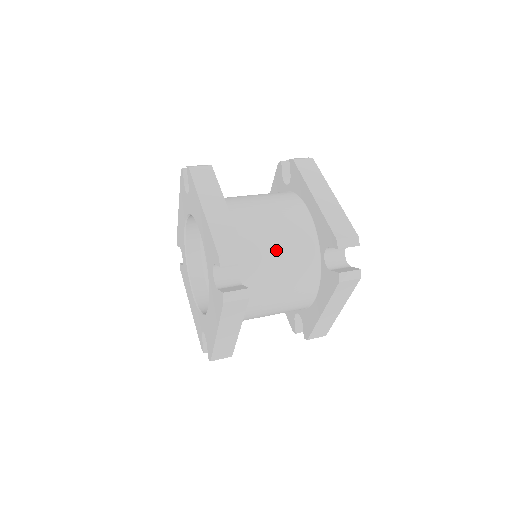
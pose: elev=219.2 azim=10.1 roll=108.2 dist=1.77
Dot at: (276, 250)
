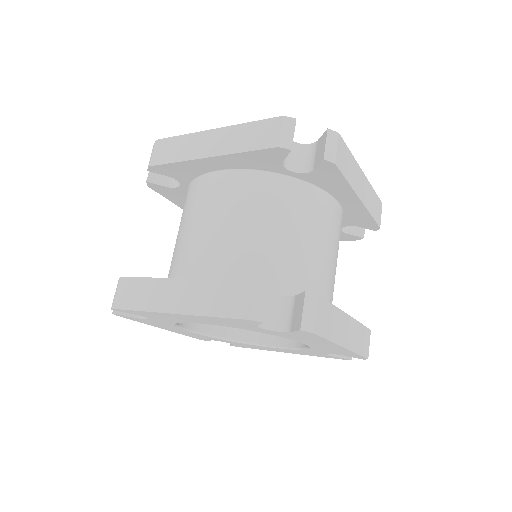
Dot at: occluded
